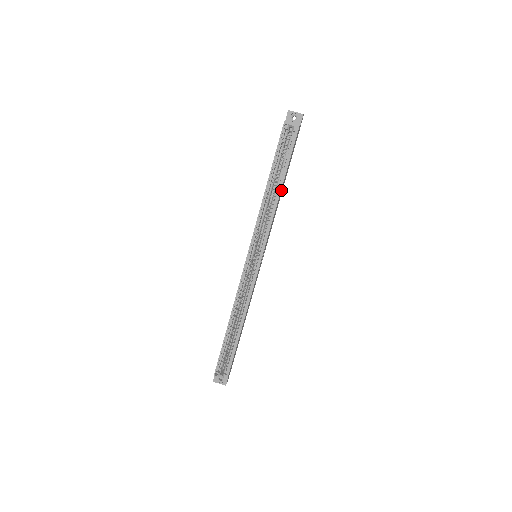
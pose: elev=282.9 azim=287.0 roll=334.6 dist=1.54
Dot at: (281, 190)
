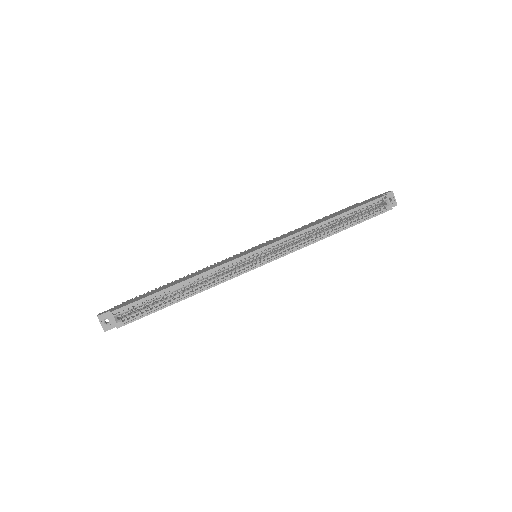
Dot at: occluded
